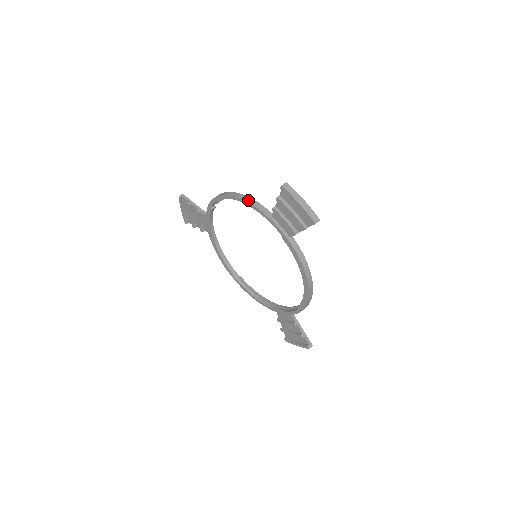
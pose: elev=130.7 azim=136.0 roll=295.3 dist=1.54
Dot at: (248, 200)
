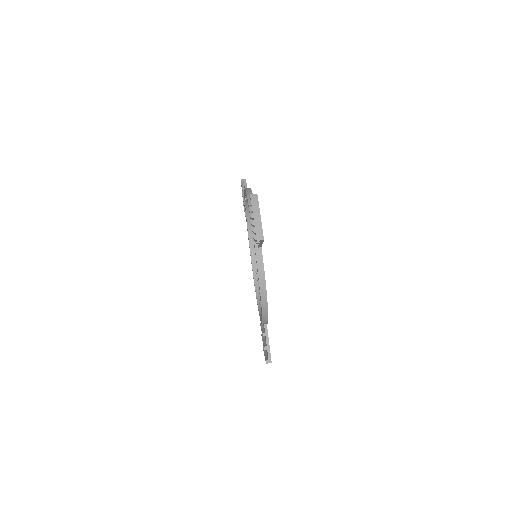
Dot at: (250, 200)
